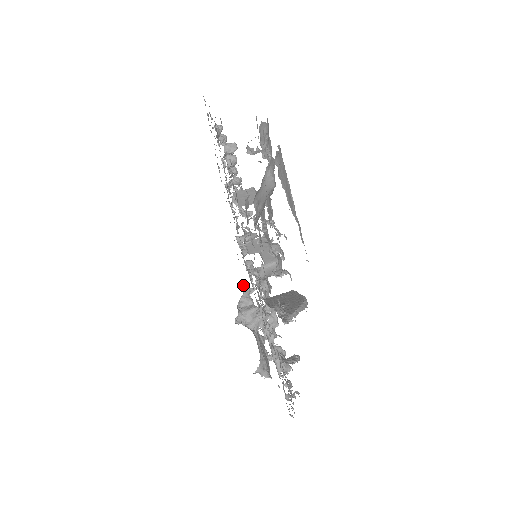
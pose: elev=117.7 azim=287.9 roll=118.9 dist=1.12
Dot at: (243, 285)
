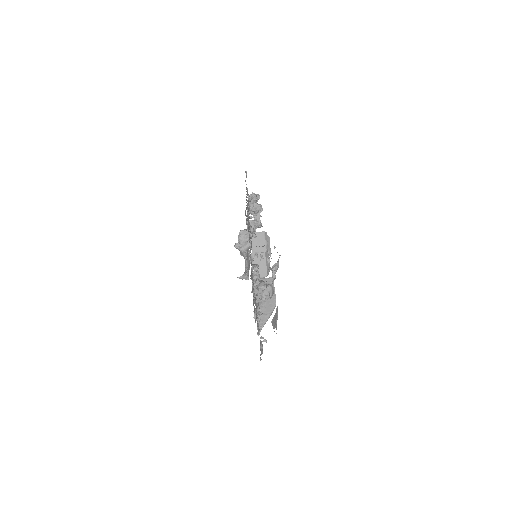
Dot at: occluded
